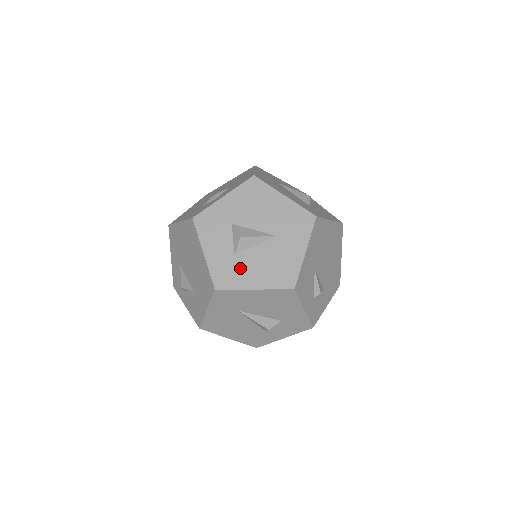
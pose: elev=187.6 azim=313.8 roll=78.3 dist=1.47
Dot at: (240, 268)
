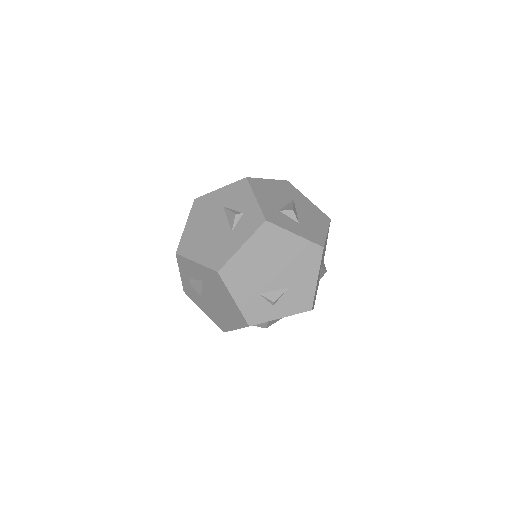
Dot at: occluded
